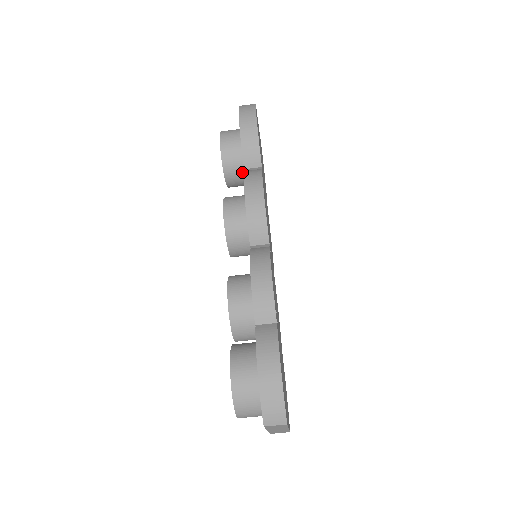
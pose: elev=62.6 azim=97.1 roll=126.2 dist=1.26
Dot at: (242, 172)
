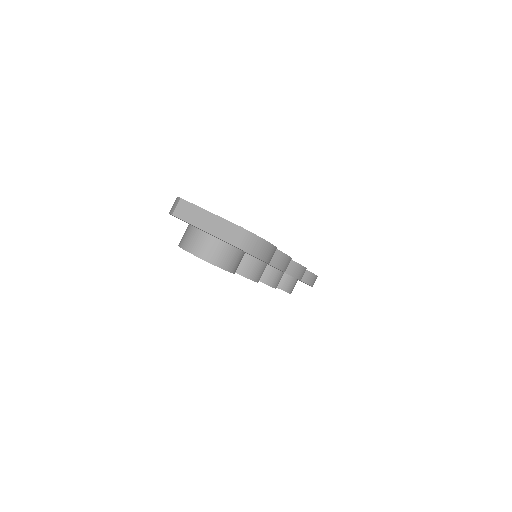
Dot at: occluded
